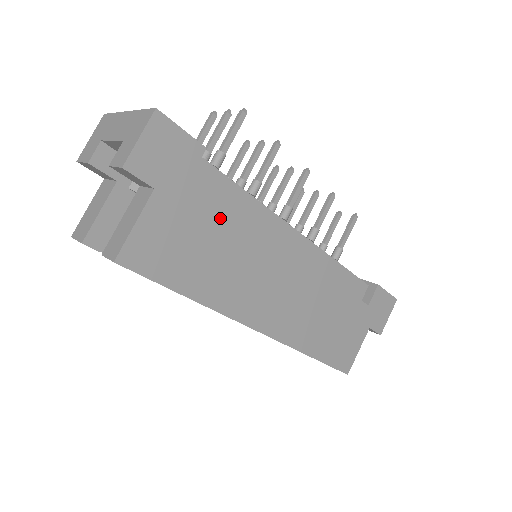
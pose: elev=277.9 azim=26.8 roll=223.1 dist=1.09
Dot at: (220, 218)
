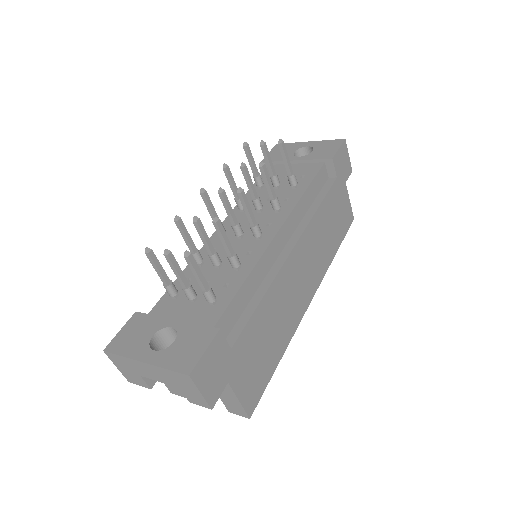
Dot at: (256, 323)
